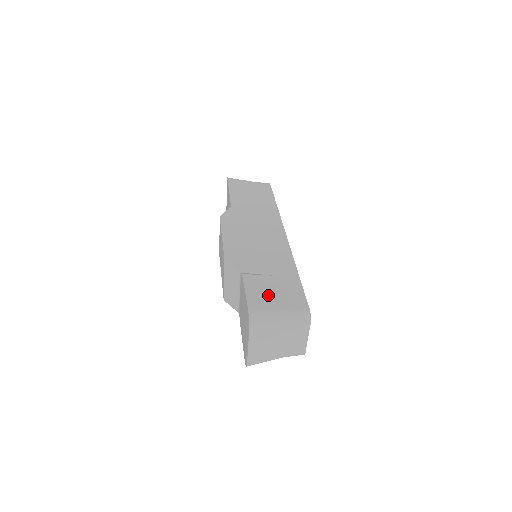
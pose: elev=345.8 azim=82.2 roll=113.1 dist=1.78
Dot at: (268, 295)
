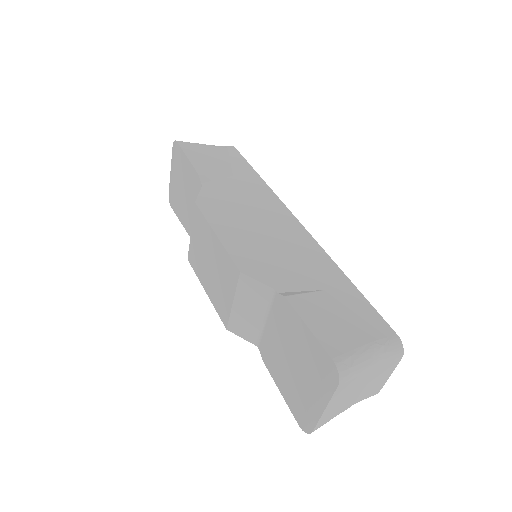
Dot at: (339, 326)
